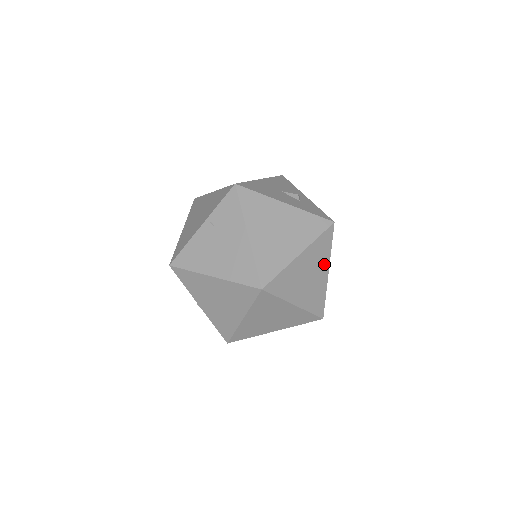
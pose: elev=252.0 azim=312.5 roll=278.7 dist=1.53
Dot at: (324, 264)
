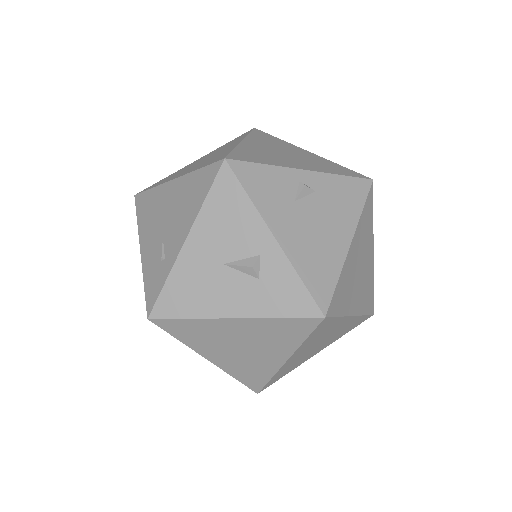
Dot at: (338, 324)
